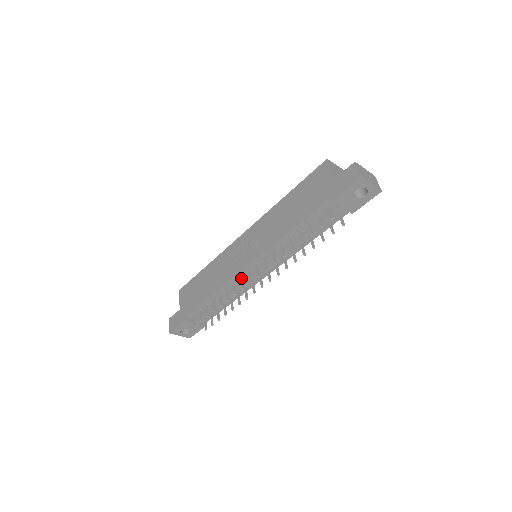
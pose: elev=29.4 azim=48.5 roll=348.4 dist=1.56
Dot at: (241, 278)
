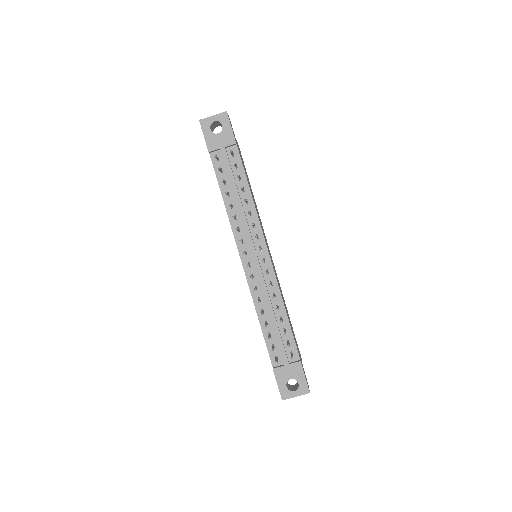
Dot at: occluded
